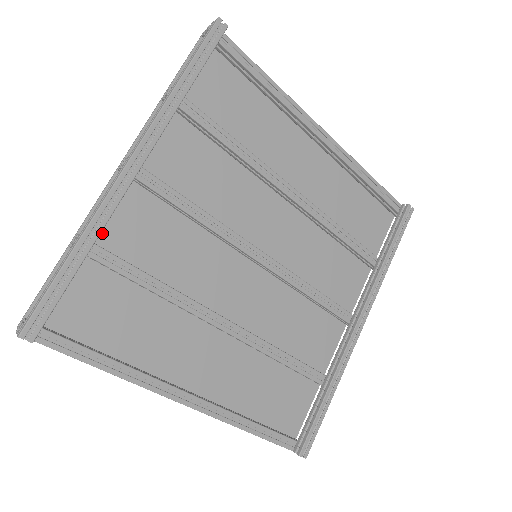
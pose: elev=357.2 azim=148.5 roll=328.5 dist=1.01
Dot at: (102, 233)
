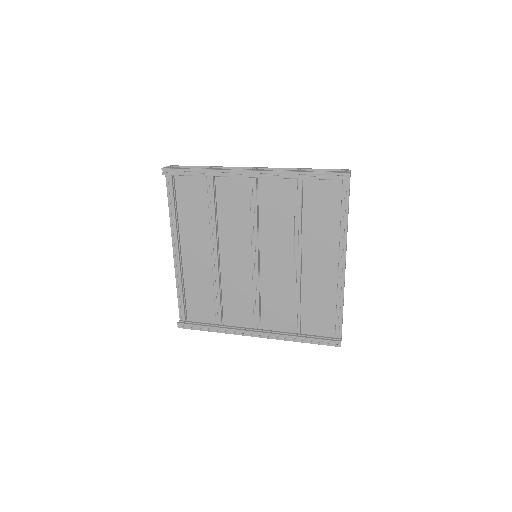
Dot at: (222, 177)
